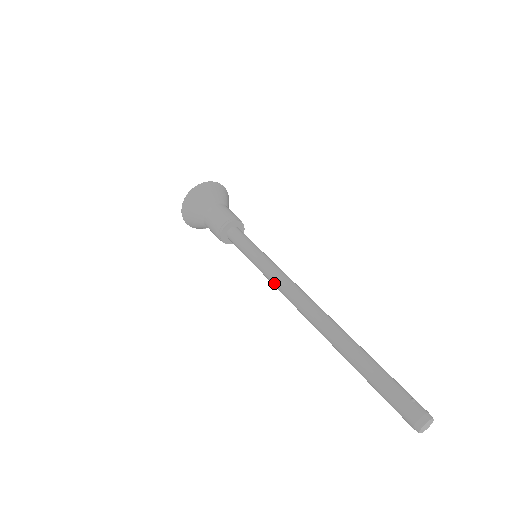
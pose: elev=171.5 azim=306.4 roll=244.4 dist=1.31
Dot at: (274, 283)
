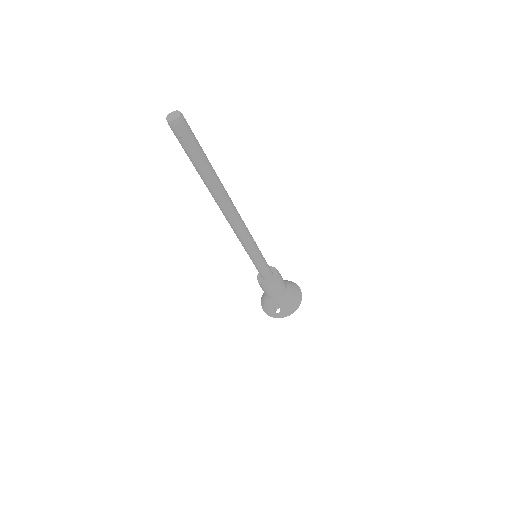
Dot at: (237, 237)
